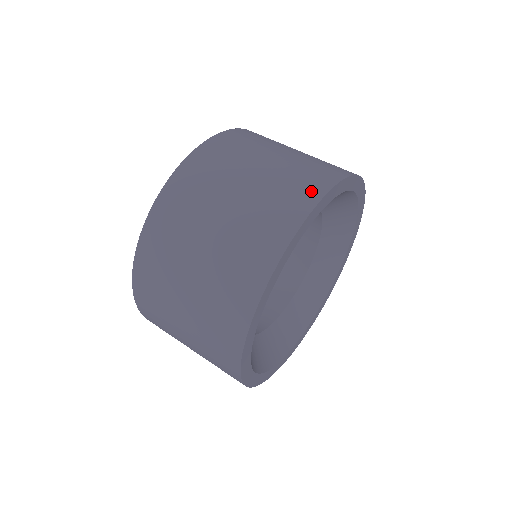
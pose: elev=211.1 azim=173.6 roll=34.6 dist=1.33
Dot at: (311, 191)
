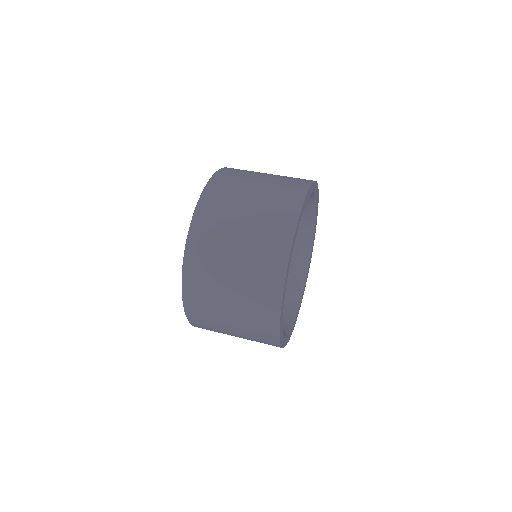
Dot at: (303, 182)
